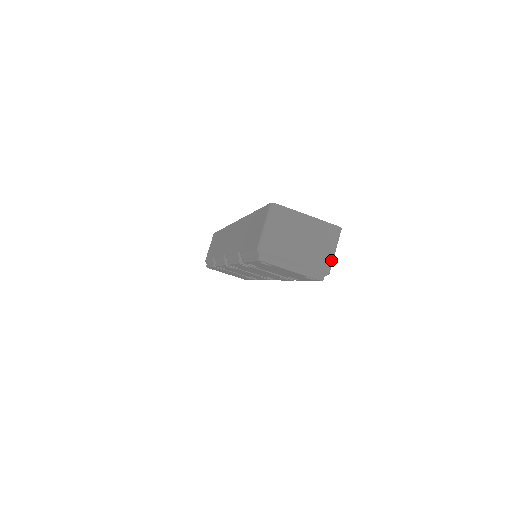
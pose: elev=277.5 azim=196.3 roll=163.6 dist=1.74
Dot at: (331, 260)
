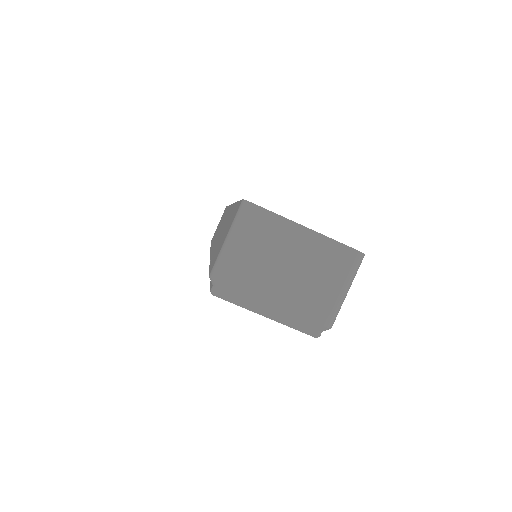
Dot at: (337, 307)
